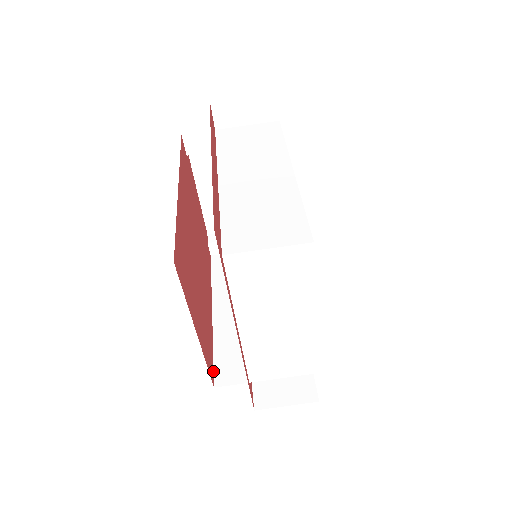
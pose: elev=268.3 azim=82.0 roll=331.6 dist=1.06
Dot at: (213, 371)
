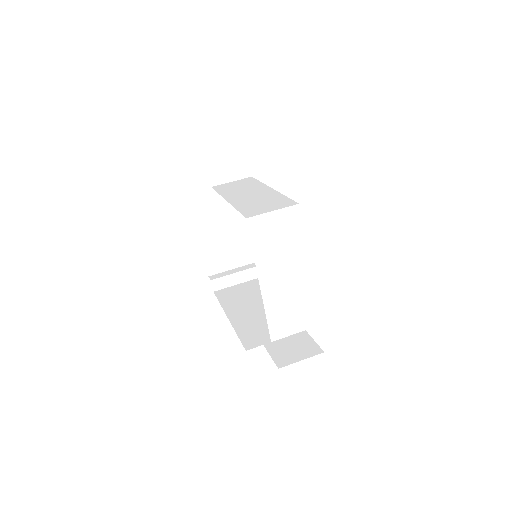
Dot at: occluded
